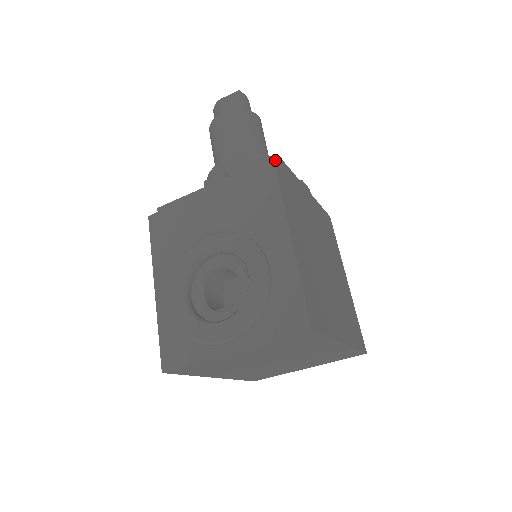
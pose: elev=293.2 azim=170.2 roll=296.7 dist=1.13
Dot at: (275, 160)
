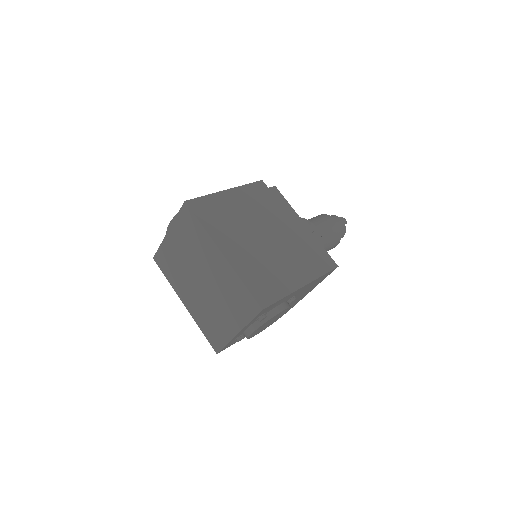
Dot at: (272, 188)
